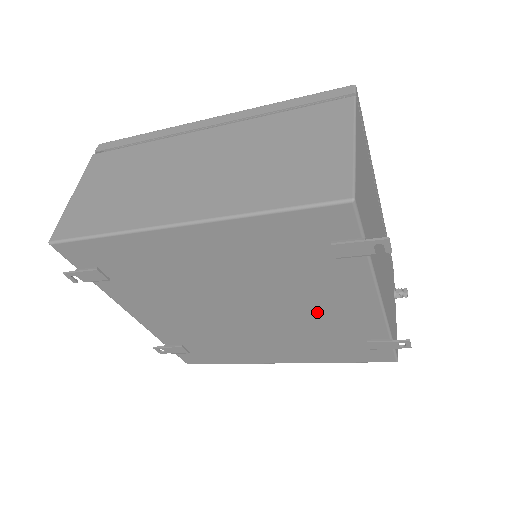
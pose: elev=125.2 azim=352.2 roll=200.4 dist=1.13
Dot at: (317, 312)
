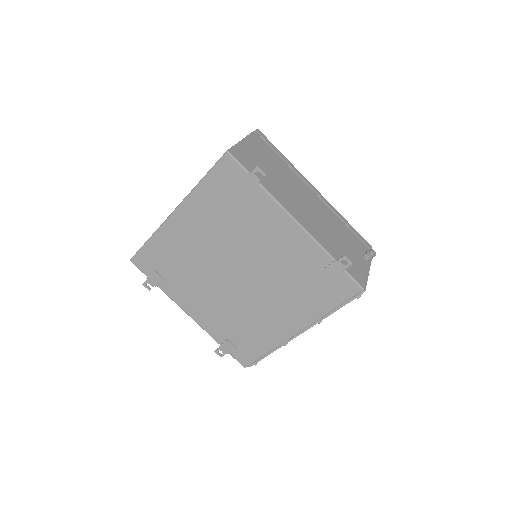
Dot at: (274, 254)
